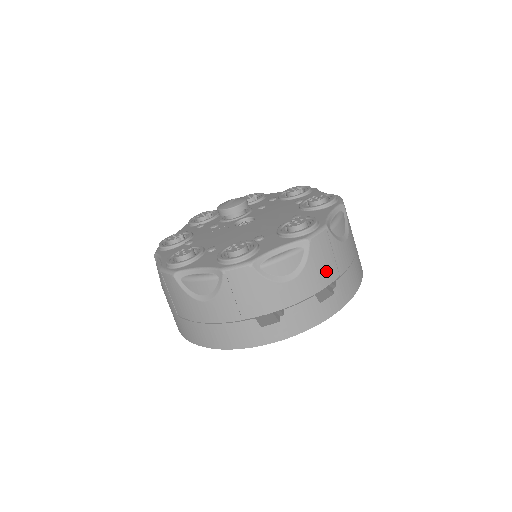
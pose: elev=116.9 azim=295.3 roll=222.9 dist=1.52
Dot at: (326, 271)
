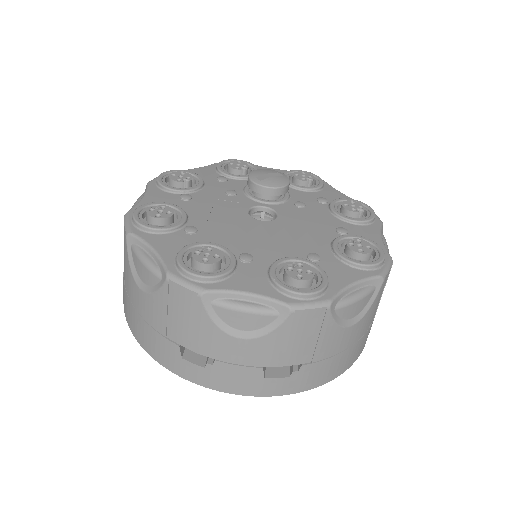
Dot at: (295, 351)
